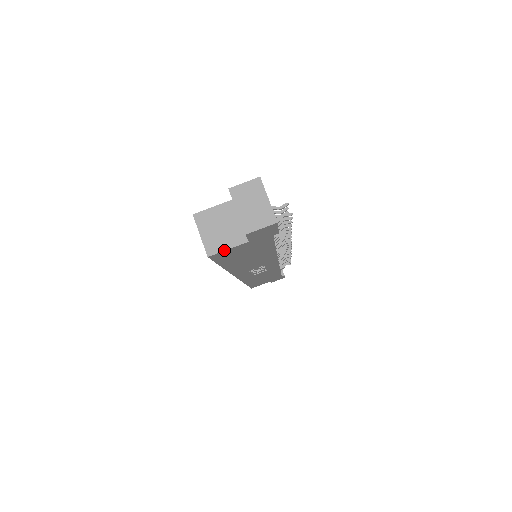
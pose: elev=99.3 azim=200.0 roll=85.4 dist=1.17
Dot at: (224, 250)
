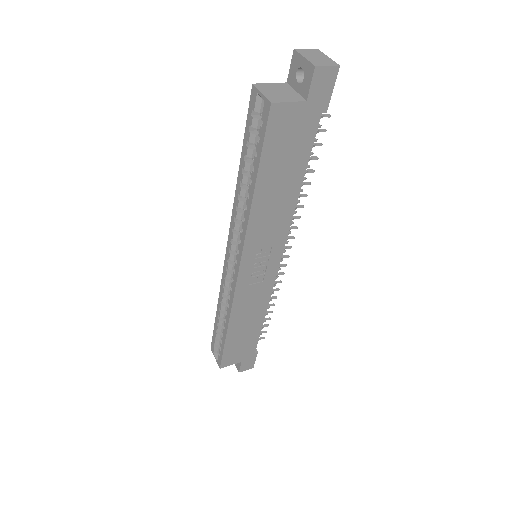
Dot at: (285, 102)
